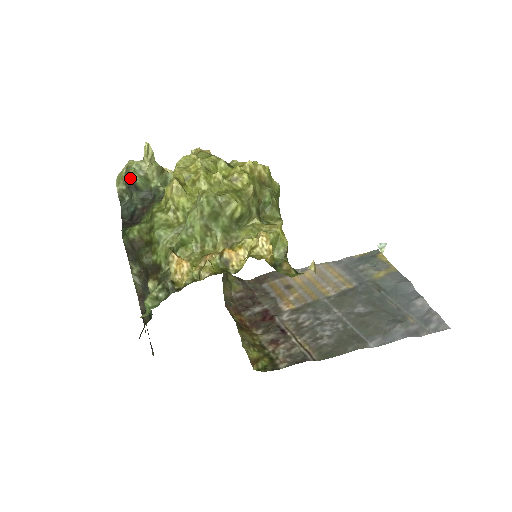
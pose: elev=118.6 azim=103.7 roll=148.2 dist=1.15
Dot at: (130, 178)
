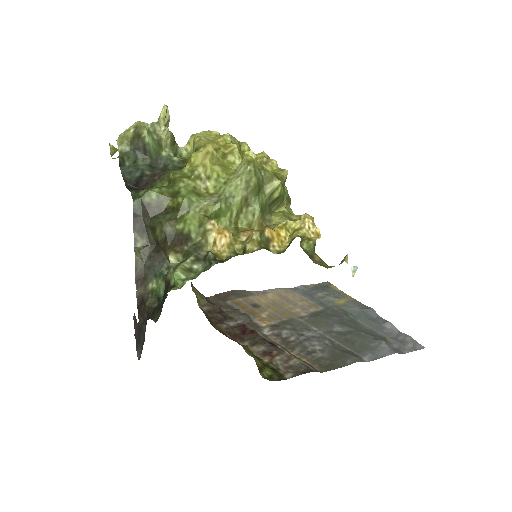
Dot at: (142, 138)
